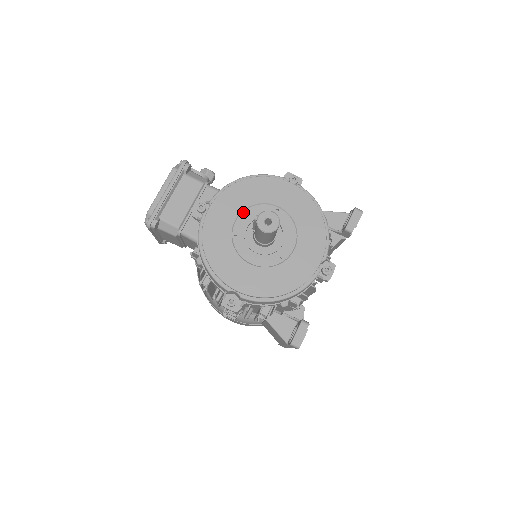
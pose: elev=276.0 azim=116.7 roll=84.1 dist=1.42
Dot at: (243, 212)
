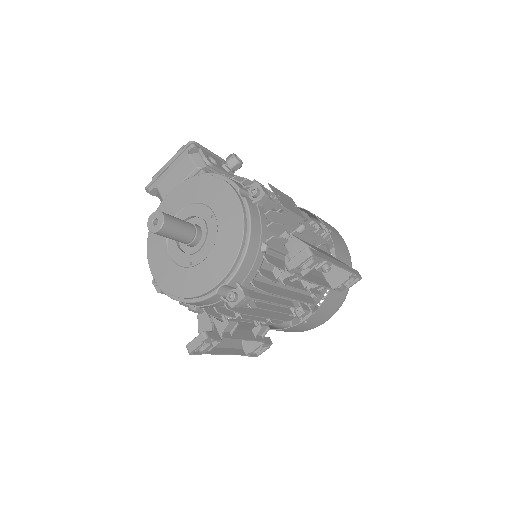
Dot at: (188, 206)
